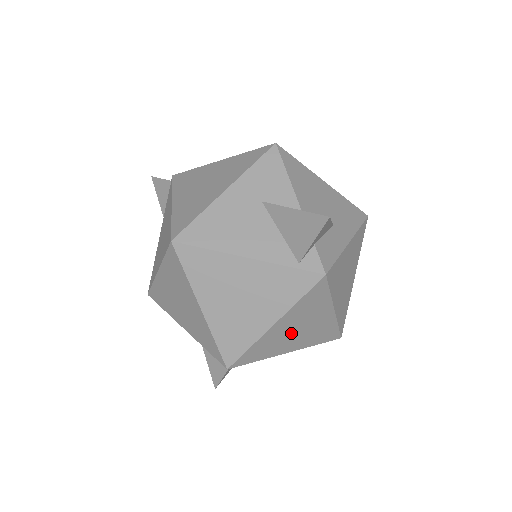
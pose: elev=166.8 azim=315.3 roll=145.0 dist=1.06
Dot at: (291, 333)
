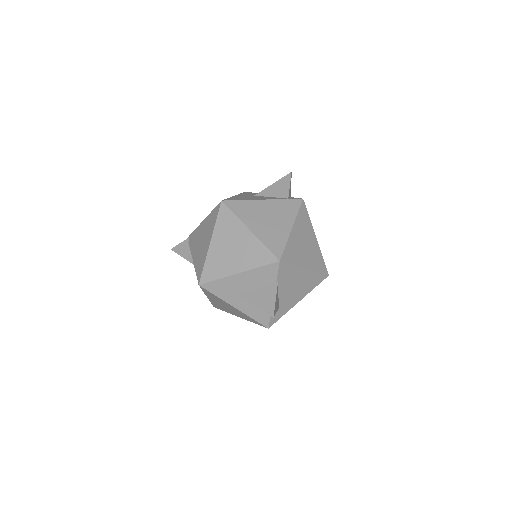
Dot at: (302, 245)
